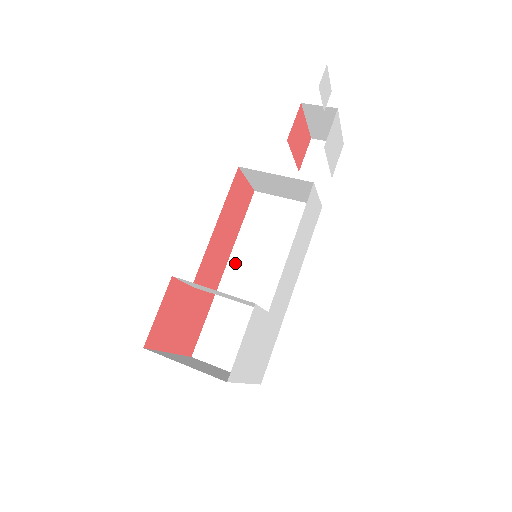
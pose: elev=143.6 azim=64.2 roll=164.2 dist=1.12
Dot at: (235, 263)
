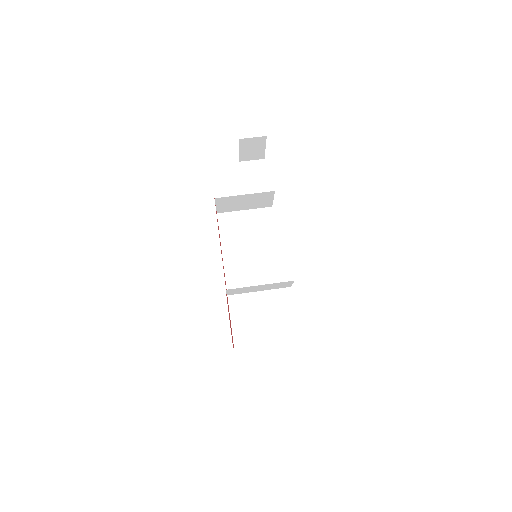
Dot at: (230, 270)
